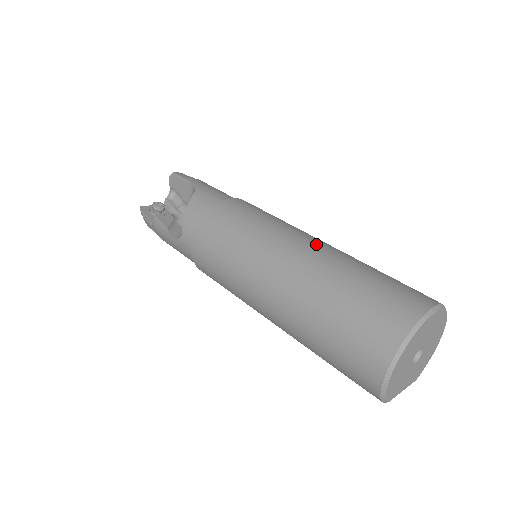
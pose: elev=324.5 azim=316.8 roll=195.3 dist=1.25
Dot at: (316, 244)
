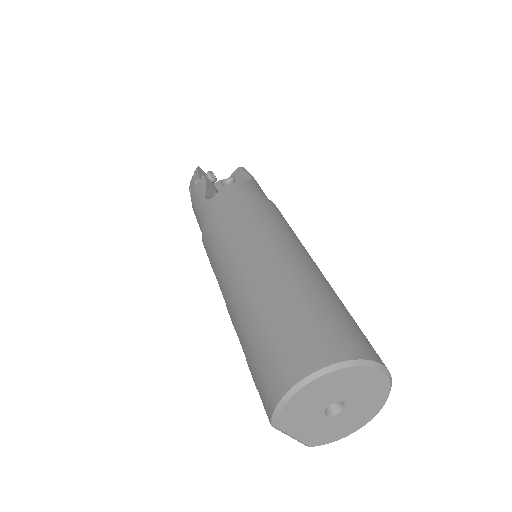
Dot at: (317, 267)
